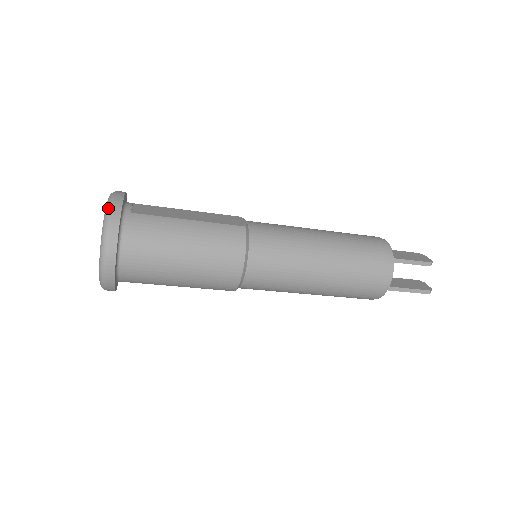
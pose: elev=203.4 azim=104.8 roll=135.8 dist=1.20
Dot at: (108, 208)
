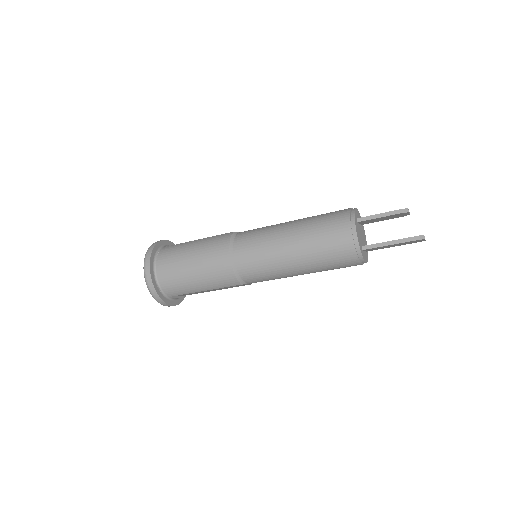
Dot at: (151, 245)
